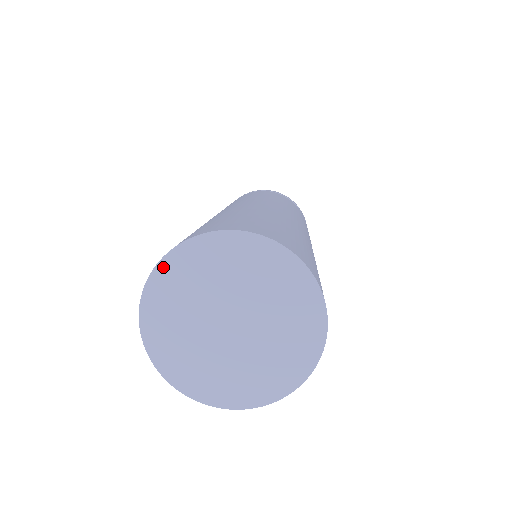
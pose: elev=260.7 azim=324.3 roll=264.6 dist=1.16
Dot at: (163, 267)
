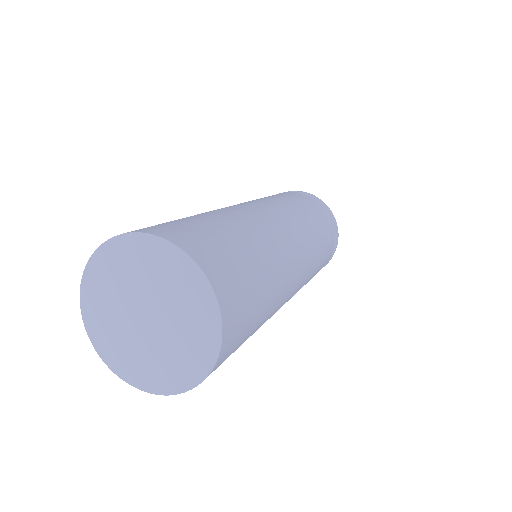
Dot at: (100, 253)
